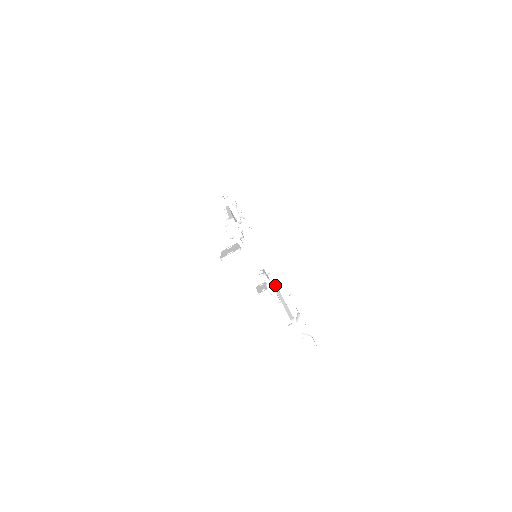
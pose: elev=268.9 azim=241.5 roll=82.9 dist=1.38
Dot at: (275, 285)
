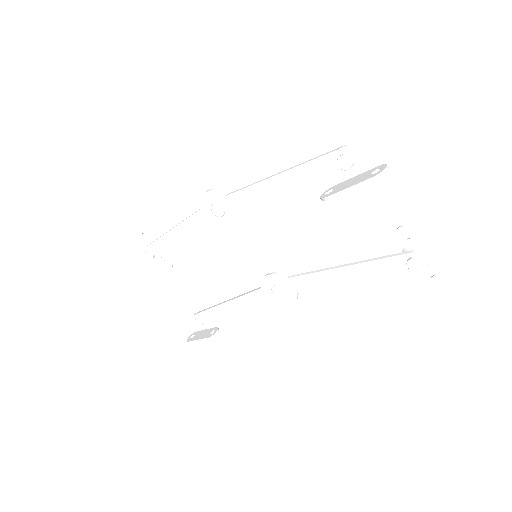
Dot at: (300, 274)
